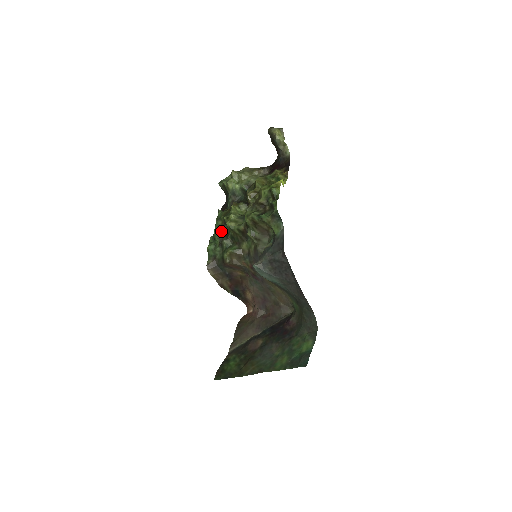
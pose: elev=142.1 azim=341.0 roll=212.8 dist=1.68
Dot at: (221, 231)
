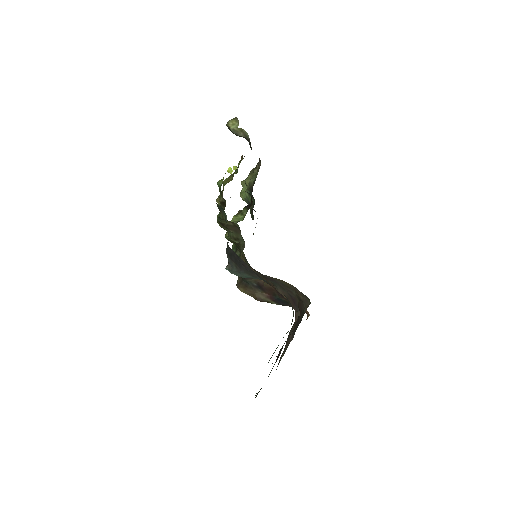
Dot at: (234, 245)
